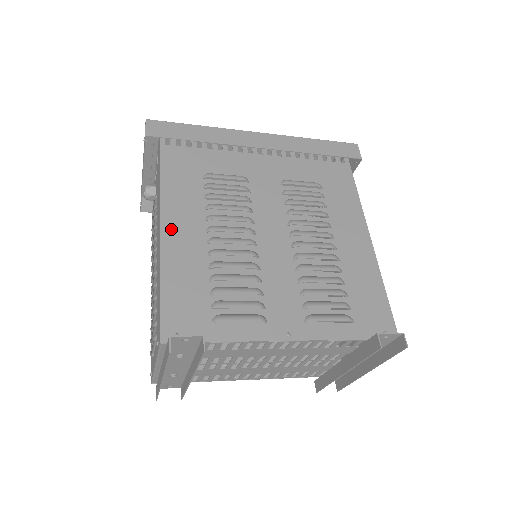
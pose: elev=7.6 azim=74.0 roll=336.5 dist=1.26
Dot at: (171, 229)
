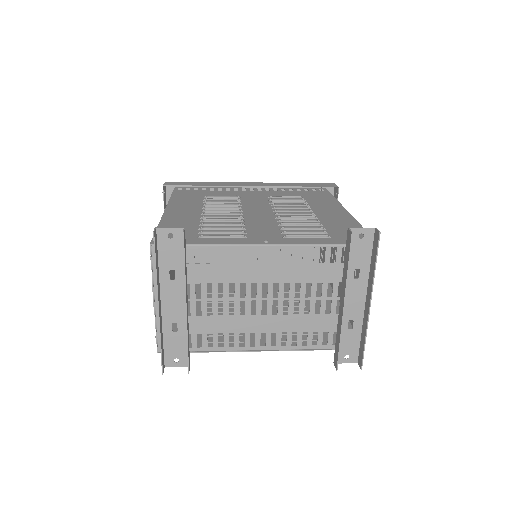
Dot at: (173, 211)
